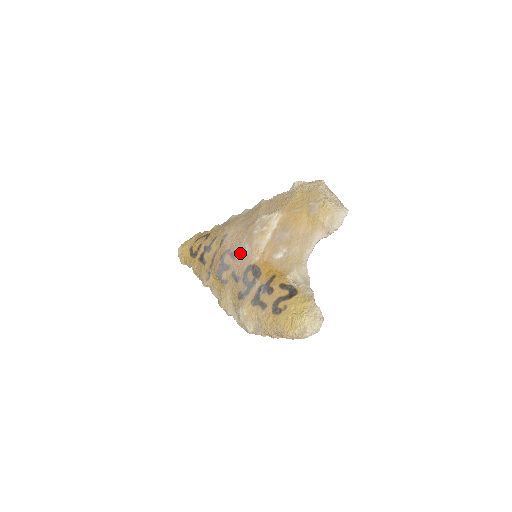
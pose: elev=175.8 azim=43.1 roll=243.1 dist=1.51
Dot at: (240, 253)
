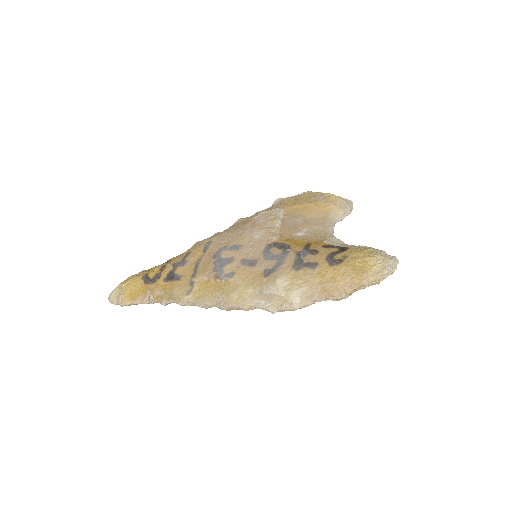
Dot at: (247, 241)
